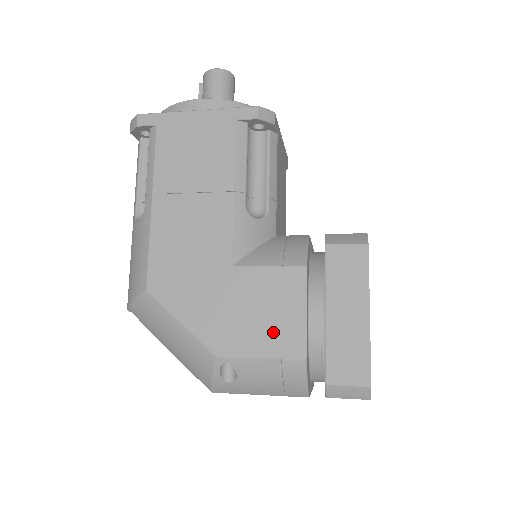
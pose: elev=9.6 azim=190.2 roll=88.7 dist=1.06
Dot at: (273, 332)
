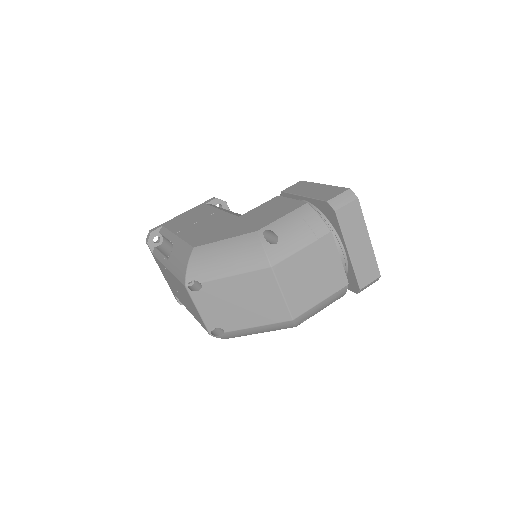
Dot at: (281, 210)
